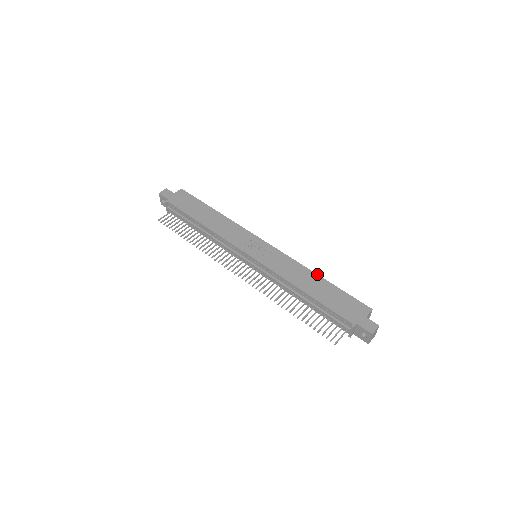
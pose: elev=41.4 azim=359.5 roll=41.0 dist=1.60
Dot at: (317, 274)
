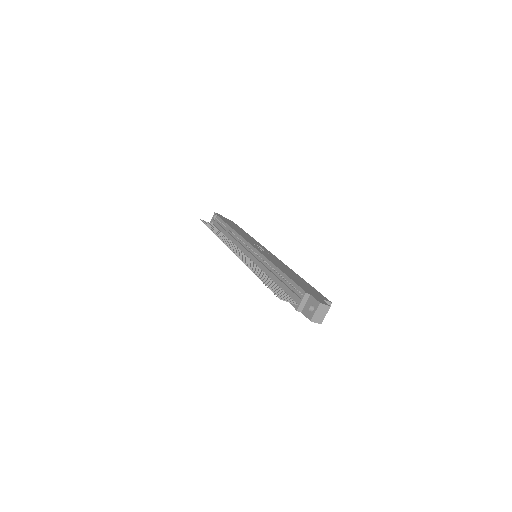
Dot at: (298, 275)
